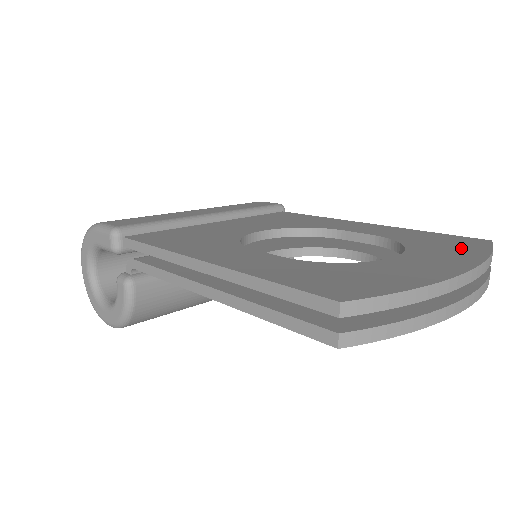
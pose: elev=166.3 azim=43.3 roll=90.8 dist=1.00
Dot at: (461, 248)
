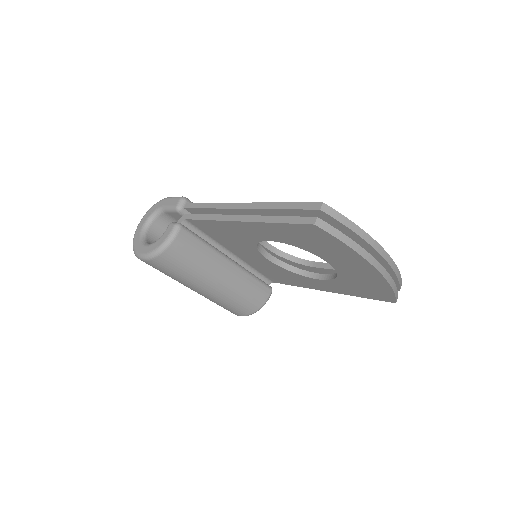
Dot at: occluded
